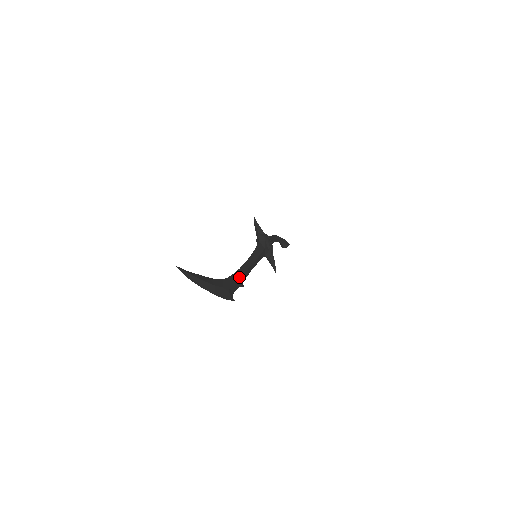
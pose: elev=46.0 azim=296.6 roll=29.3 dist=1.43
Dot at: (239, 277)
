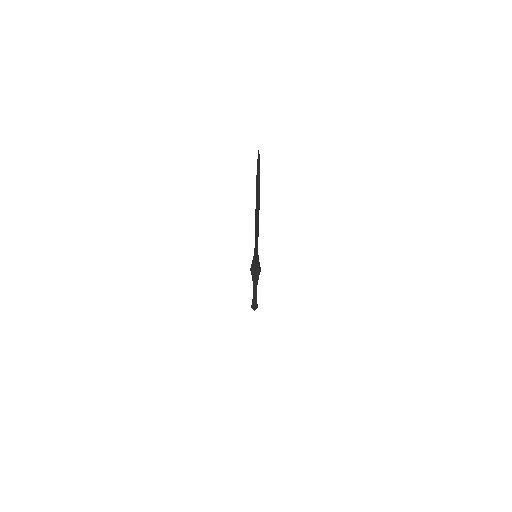
Dot at: (258, 229)
